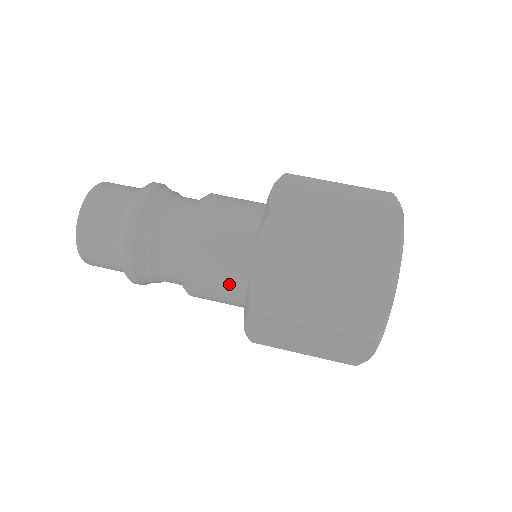
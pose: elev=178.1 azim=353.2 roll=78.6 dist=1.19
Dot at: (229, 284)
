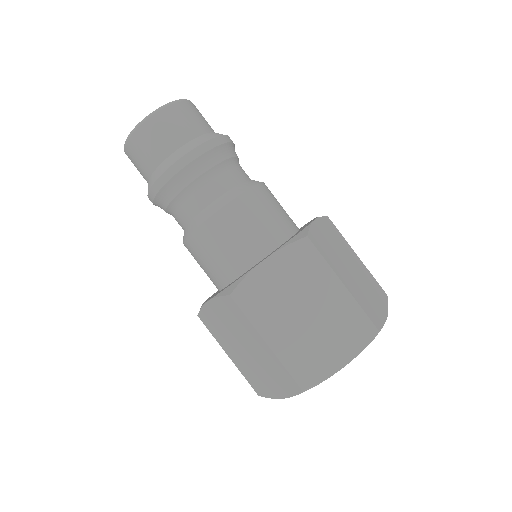
Dot at: (270, 227)
